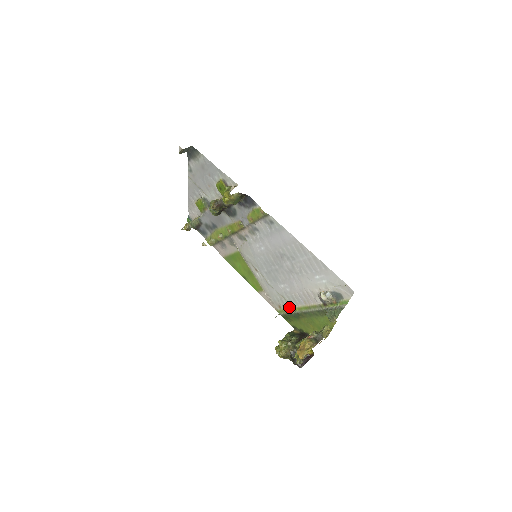
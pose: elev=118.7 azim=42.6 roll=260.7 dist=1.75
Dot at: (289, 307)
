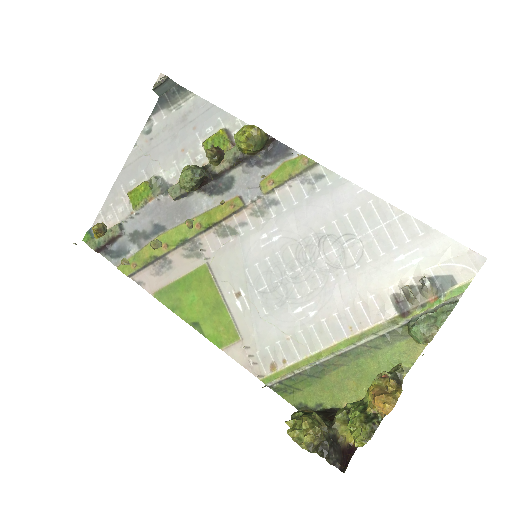
Dot at: (301, 357)
